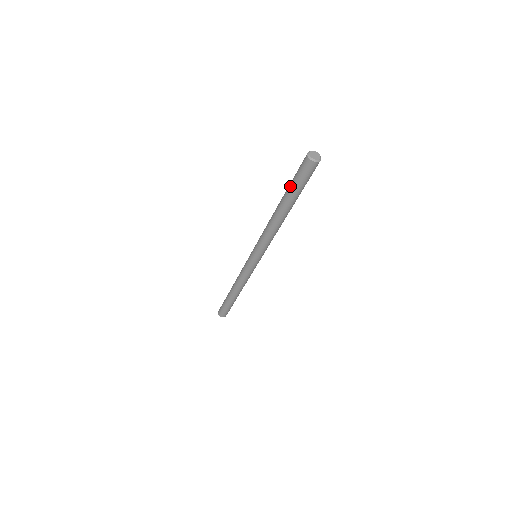
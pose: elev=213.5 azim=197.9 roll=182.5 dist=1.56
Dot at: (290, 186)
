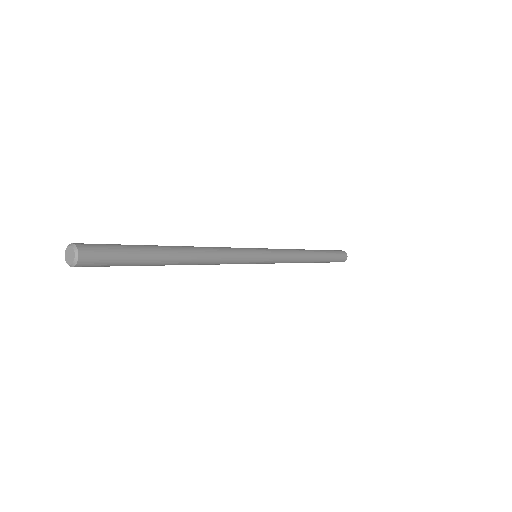
Dot at: occluded
